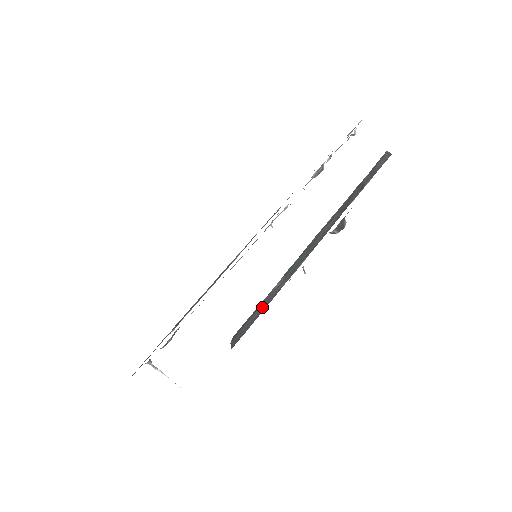
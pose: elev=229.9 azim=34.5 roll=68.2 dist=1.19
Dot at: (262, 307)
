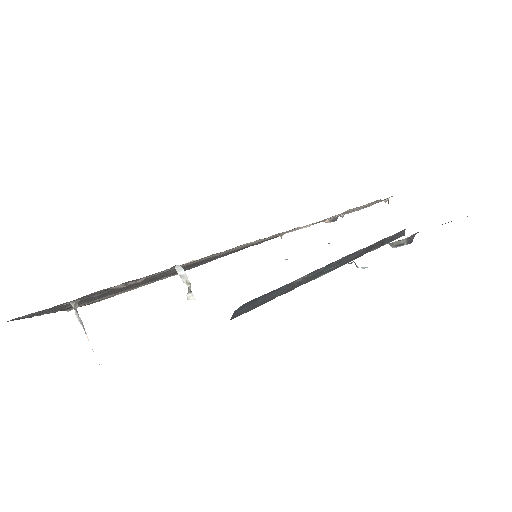
Dot at: (277, 293)
